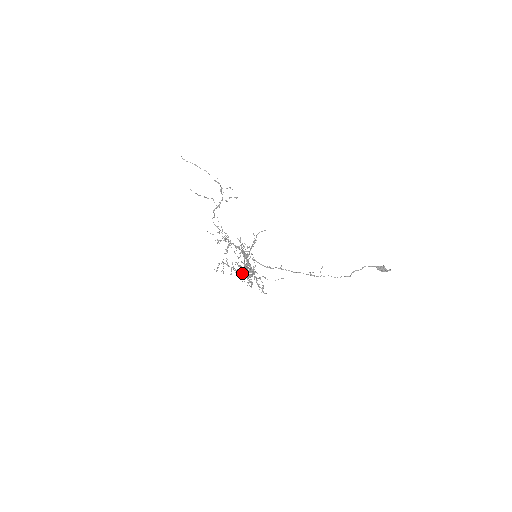
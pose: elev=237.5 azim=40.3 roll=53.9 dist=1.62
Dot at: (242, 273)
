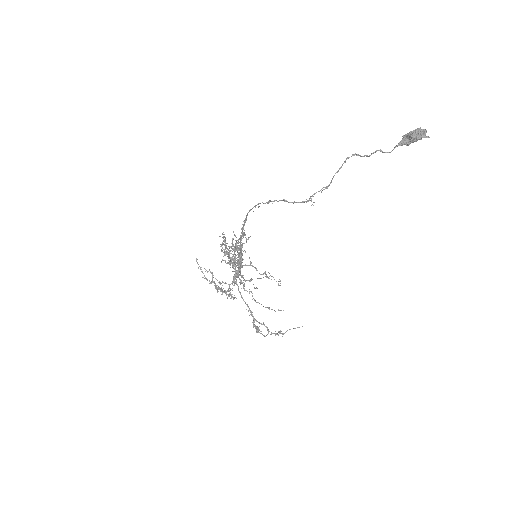
Dot at: occluded
